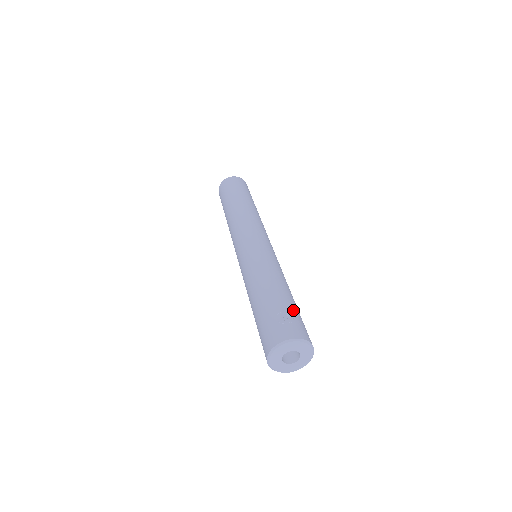
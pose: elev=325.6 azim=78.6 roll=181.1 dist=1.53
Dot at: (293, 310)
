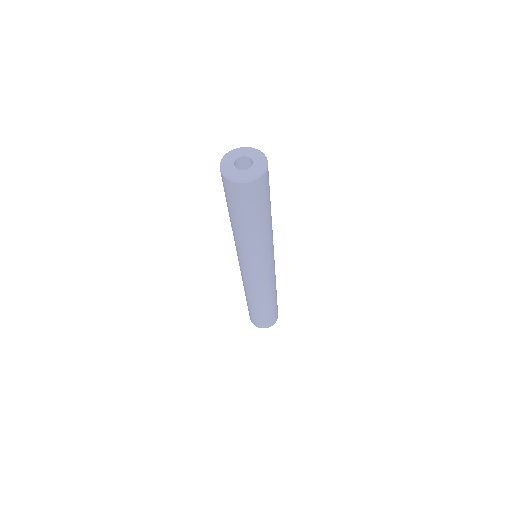
Dot at: occluded
